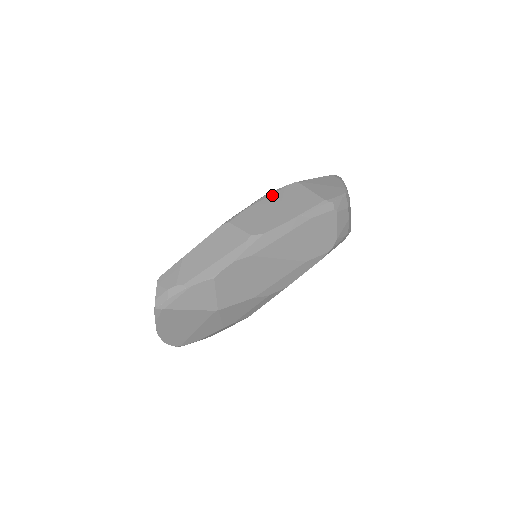
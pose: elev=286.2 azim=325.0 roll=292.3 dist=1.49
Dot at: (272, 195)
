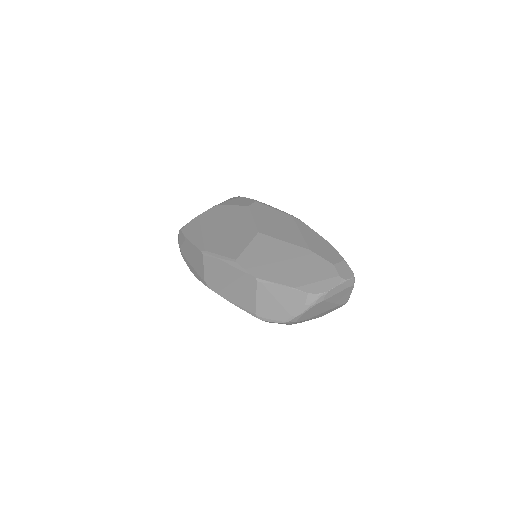
Dot at: (235, 269)
